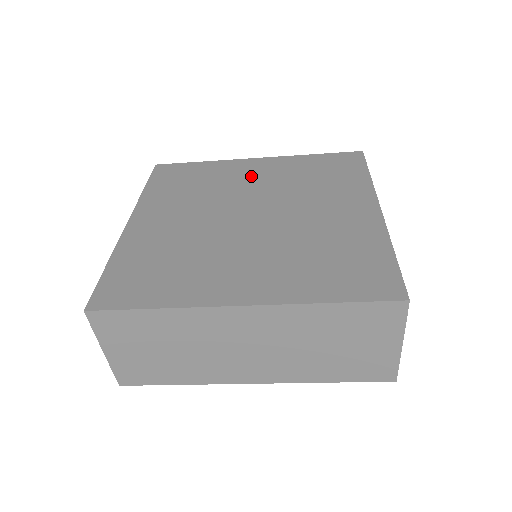
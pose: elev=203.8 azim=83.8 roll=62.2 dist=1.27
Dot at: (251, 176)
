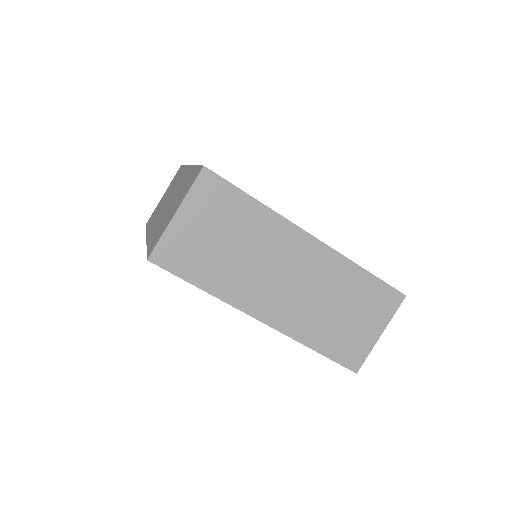
Dot at: occluded
